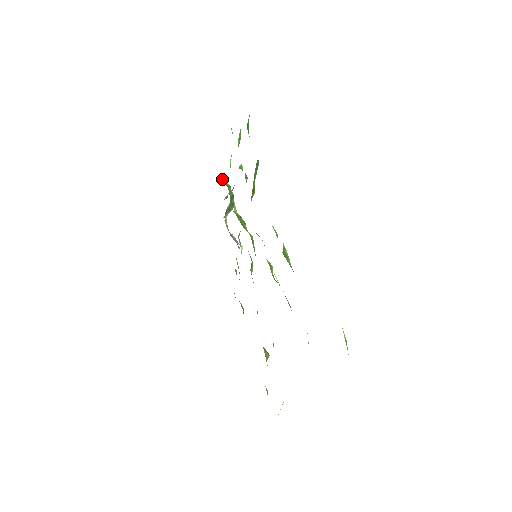
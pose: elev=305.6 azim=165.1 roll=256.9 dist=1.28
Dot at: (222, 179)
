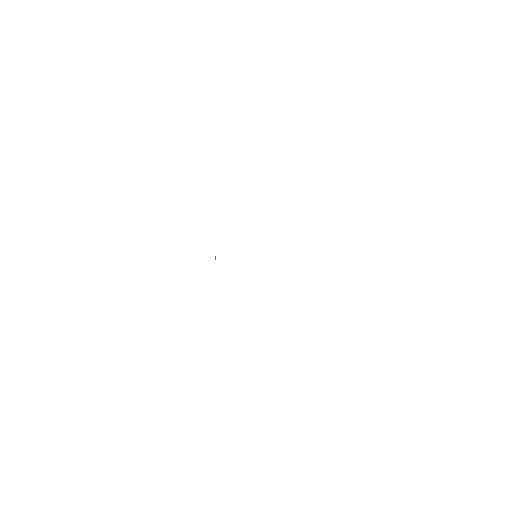
Dot at: occluded
